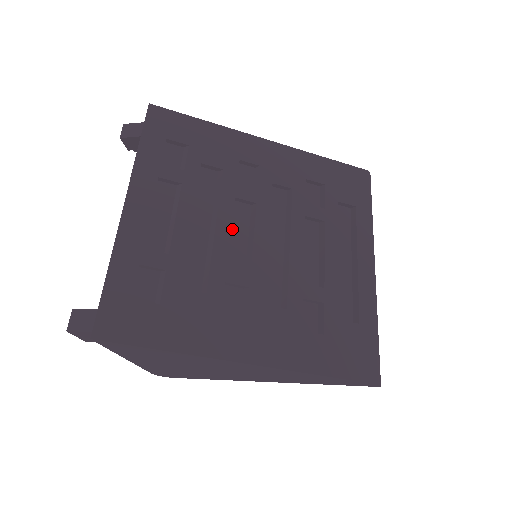
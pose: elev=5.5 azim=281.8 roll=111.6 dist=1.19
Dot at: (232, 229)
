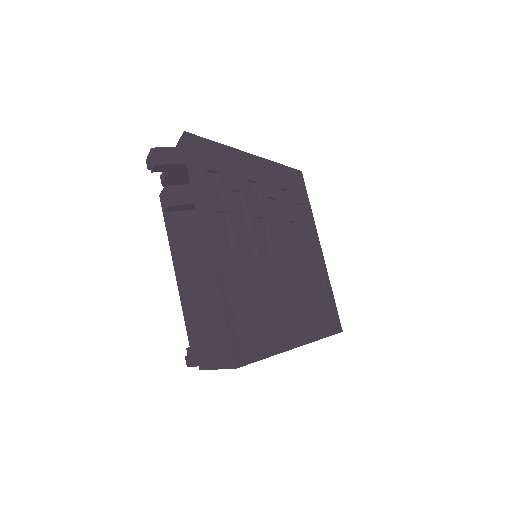
Dot at: occluded
